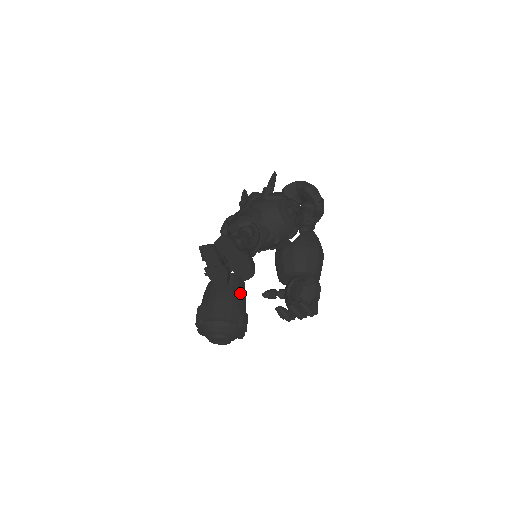
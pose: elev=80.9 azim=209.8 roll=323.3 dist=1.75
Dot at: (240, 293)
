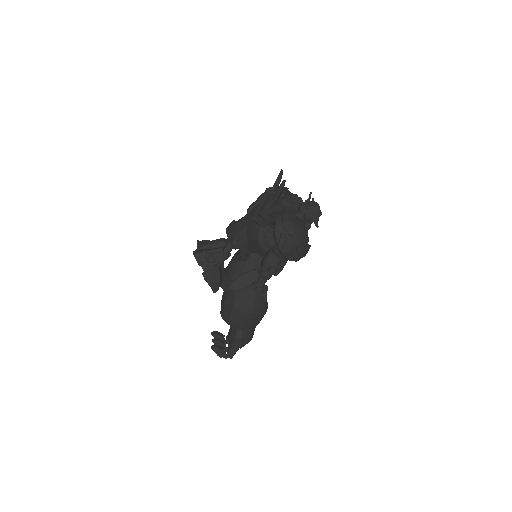
Dot at: occluded
